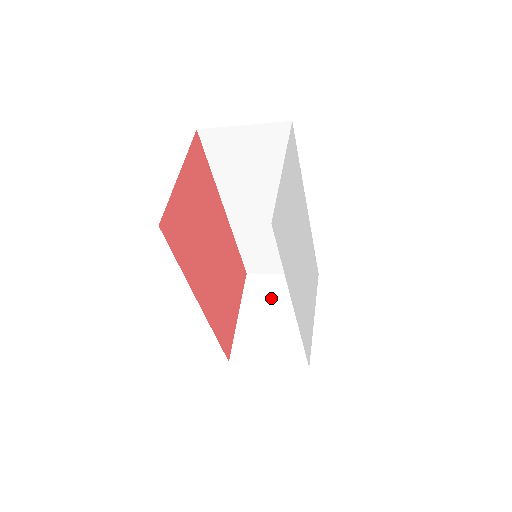
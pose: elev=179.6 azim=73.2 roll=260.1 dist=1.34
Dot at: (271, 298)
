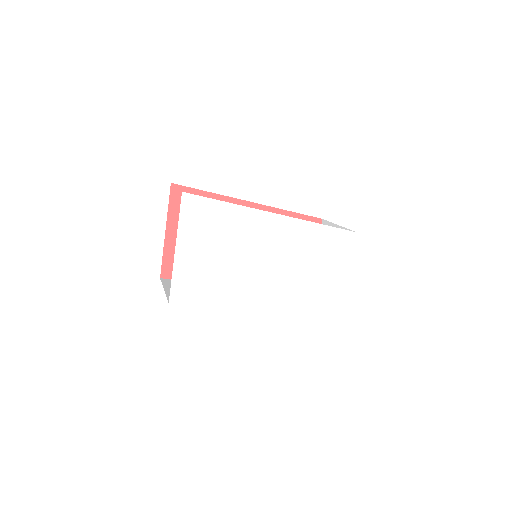
Dot at: occluded
